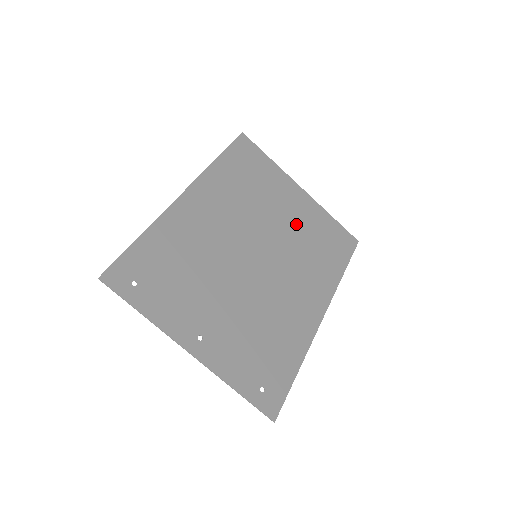
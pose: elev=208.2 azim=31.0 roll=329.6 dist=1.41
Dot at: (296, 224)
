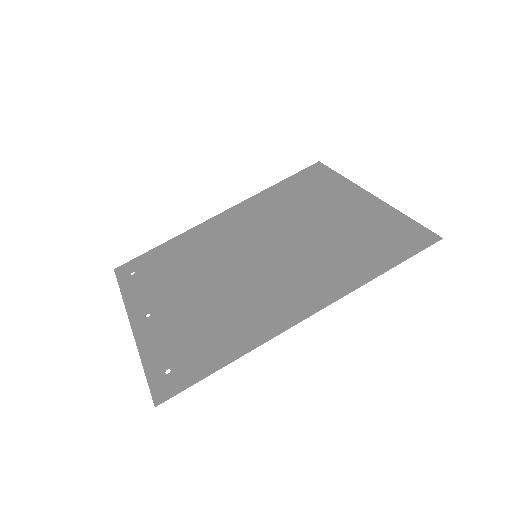
Dot at: (334, 226)
